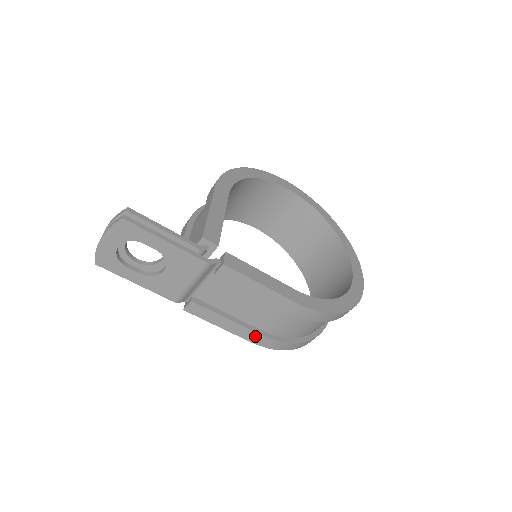
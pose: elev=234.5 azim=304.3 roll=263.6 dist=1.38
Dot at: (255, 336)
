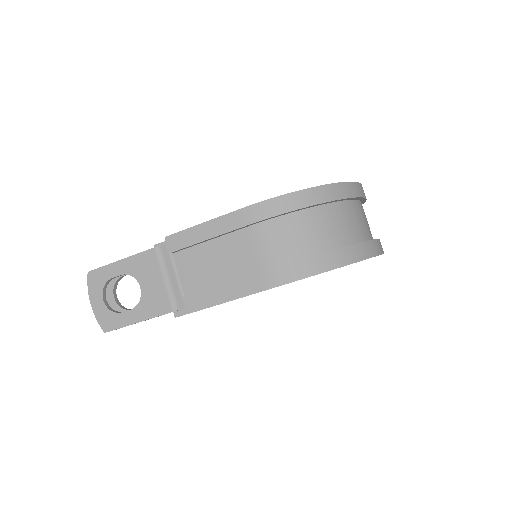
Dot at: (259, 280)
